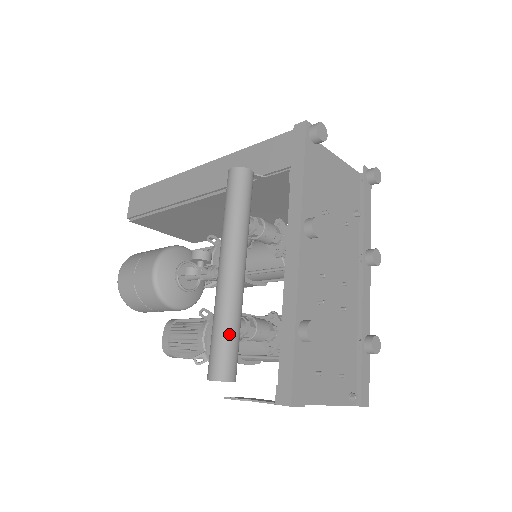
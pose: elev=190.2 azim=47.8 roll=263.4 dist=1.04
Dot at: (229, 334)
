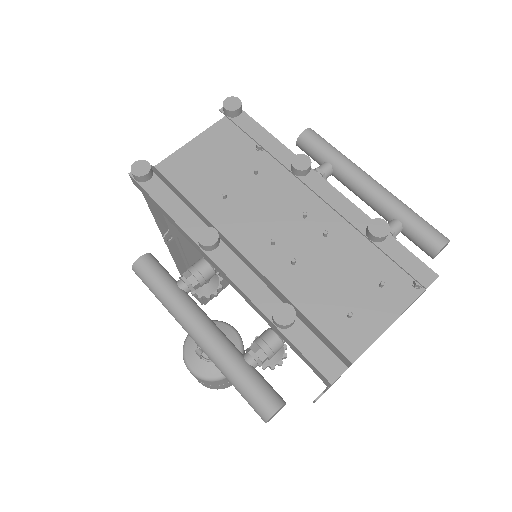
Dot at: (240, 382)
